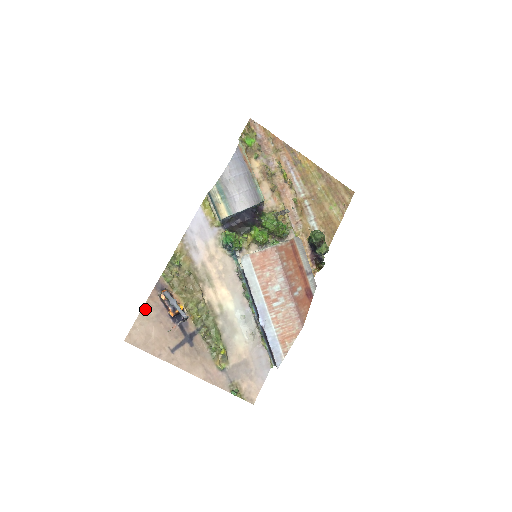
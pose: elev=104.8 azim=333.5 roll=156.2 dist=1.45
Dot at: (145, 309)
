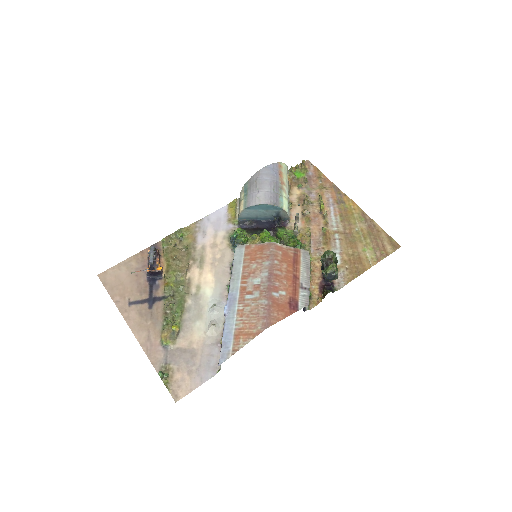
Dot at: (131, 259)
